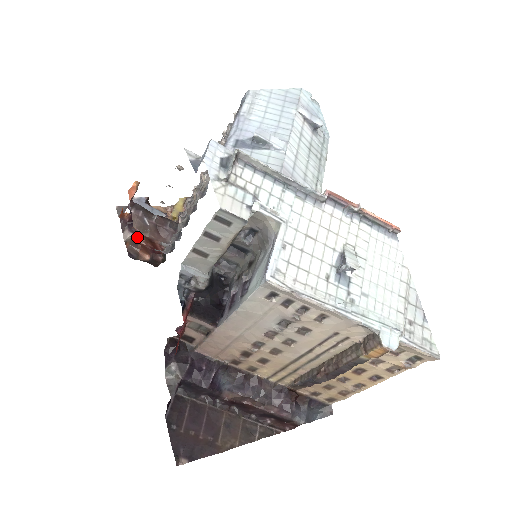
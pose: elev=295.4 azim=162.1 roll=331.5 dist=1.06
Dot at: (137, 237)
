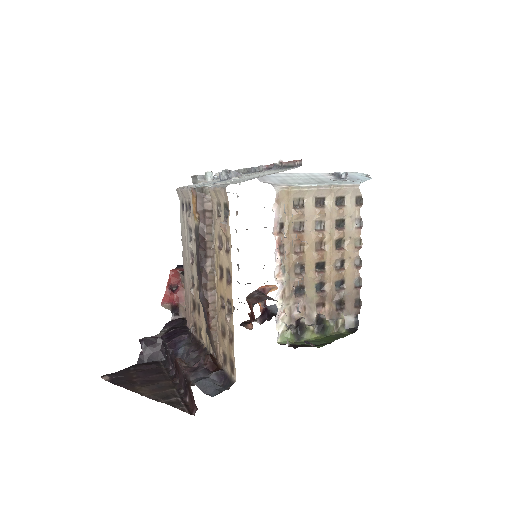
Dot at: (259, 322)
